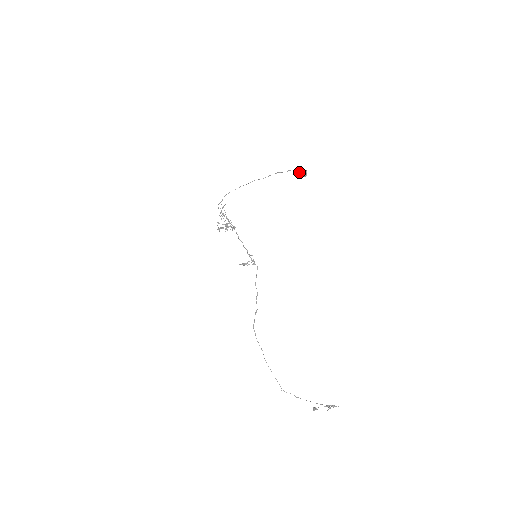
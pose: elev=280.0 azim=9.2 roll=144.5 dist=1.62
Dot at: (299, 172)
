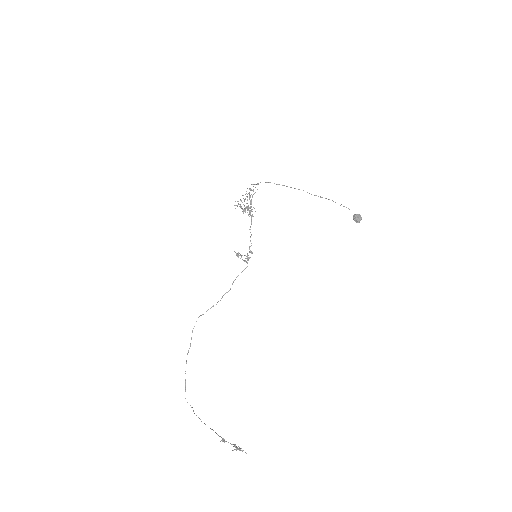
Dot at: occluded
